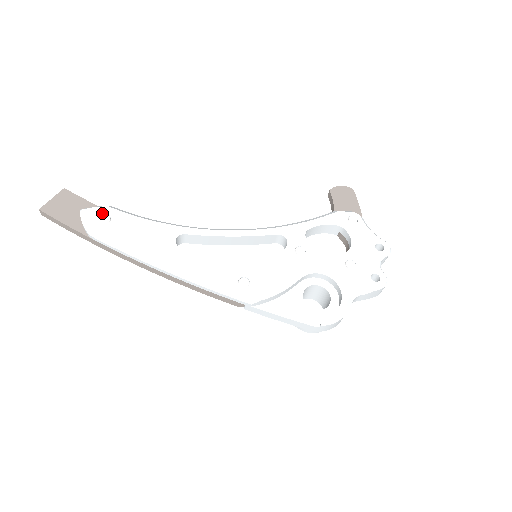
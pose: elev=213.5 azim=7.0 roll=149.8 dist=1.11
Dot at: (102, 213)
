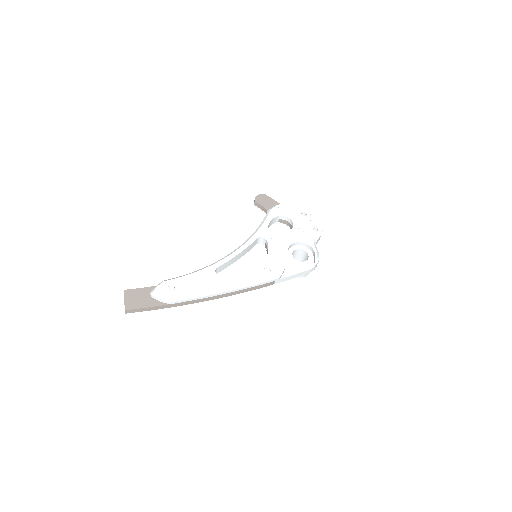
Dot at: (165, 287)
